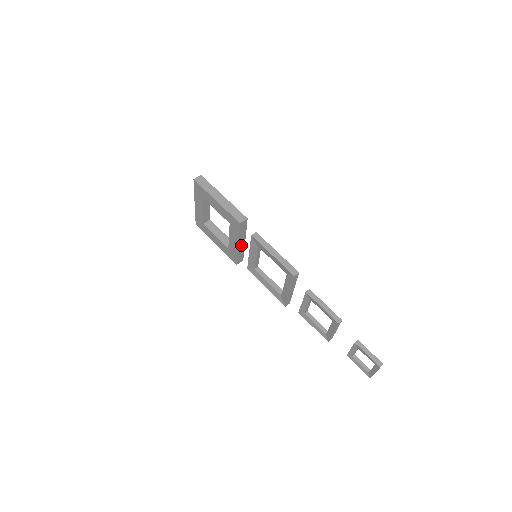
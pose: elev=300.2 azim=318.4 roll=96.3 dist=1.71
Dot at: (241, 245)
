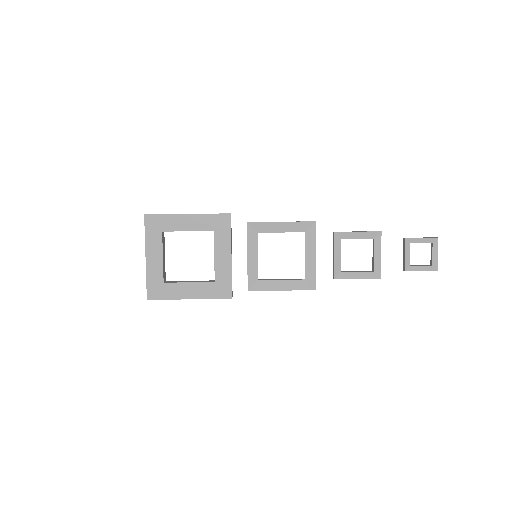
Dot at: (231, 260)
